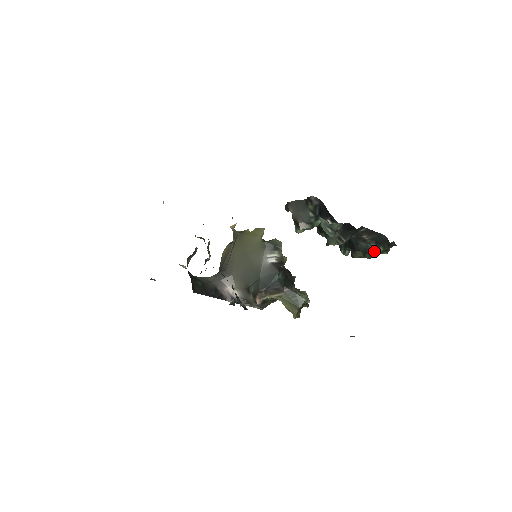
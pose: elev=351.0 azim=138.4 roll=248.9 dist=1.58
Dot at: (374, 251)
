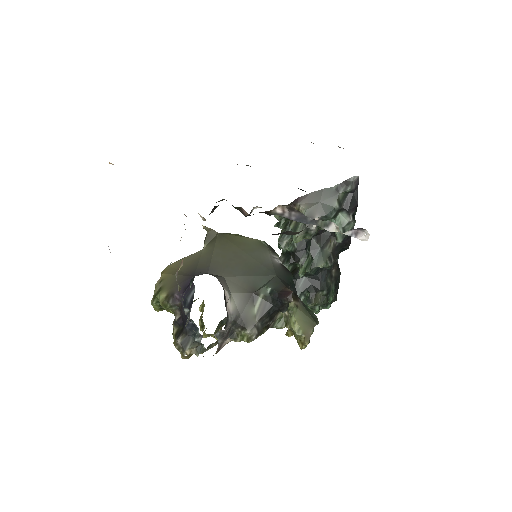
Dot at: (331, 296)
